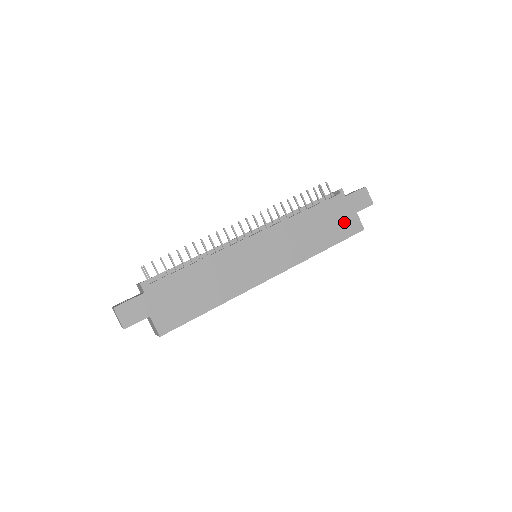
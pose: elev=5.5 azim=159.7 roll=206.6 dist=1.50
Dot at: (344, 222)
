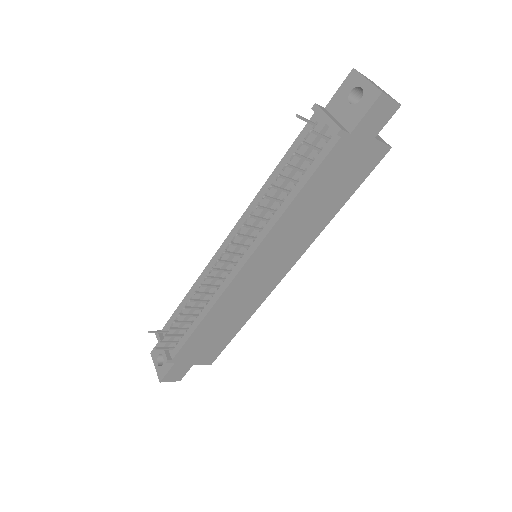
Dot at: (358, 164)
